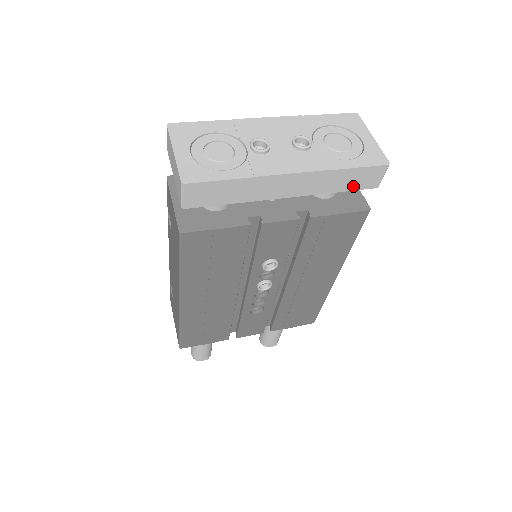
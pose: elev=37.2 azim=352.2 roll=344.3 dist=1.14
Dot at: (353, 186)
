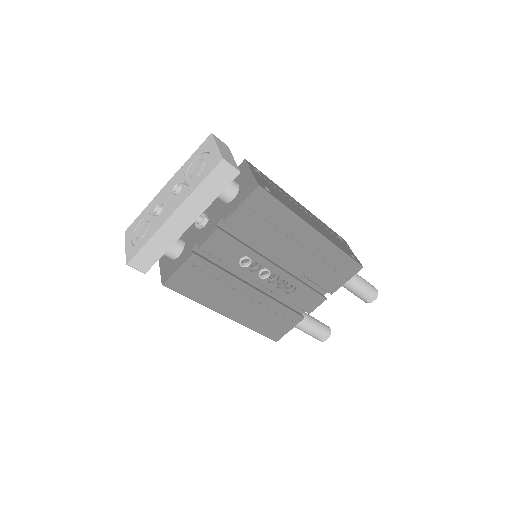
Dot at: (220, 188)
